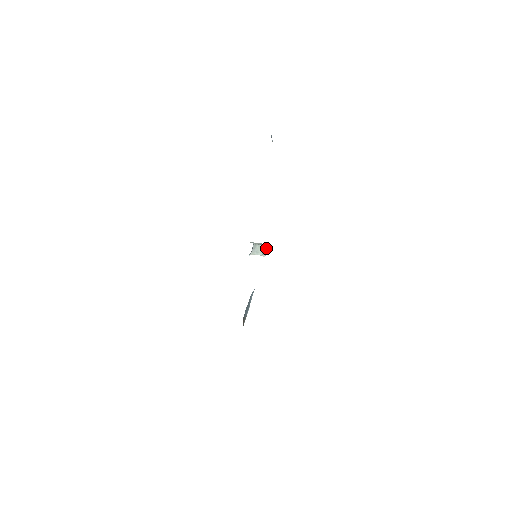
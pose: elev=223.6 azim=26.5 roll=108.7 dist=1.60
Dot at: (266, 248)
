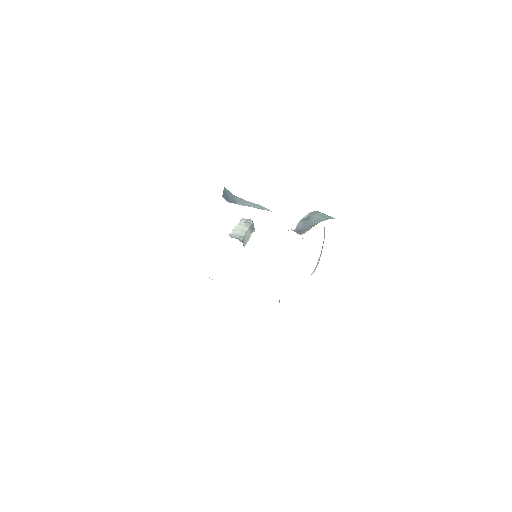
Dot at: (252, 225)
